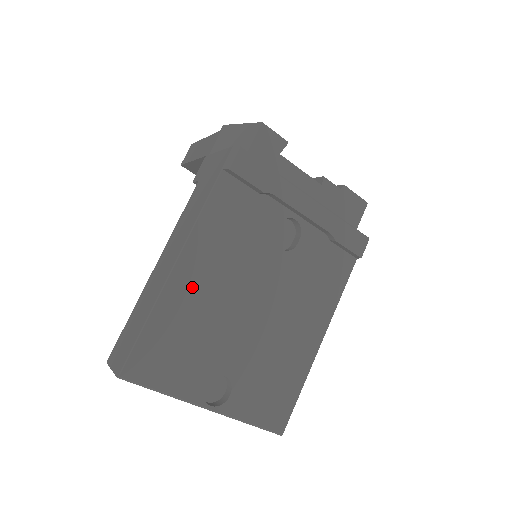
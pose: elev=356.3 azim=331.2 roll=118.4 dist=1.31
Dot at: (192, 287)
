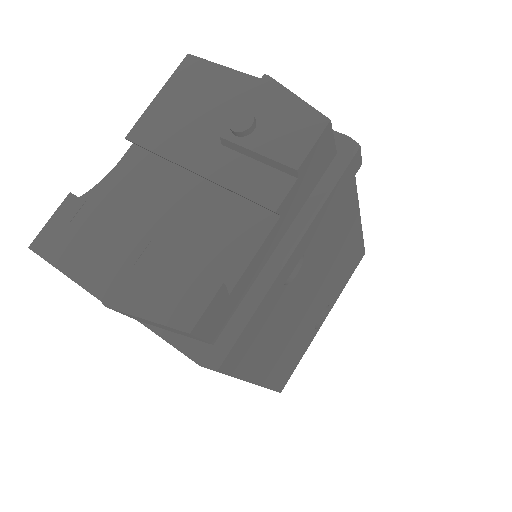
Dot at: (272, 363)
